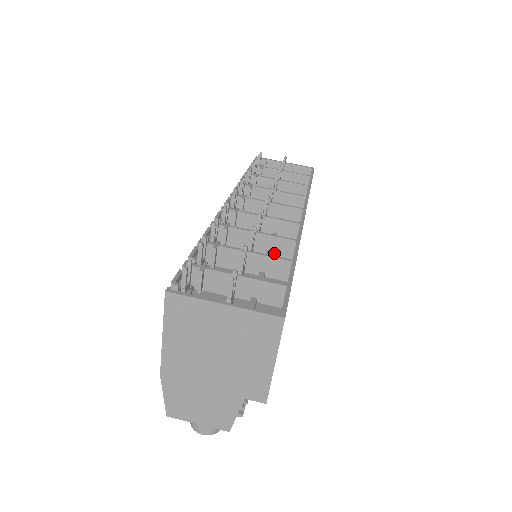
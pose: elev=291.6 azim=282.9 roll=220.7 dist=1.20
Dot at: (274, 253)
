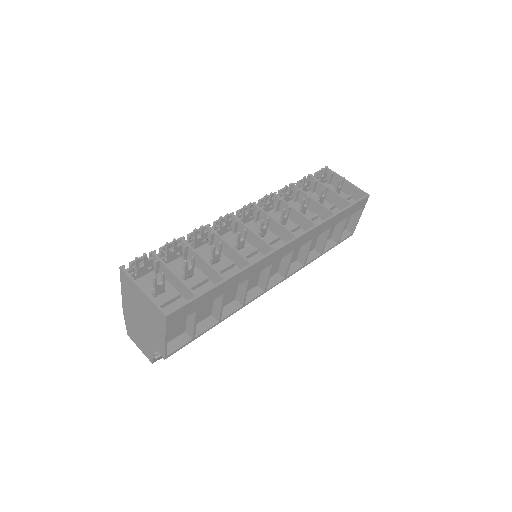
Dot at: (238, 264)
